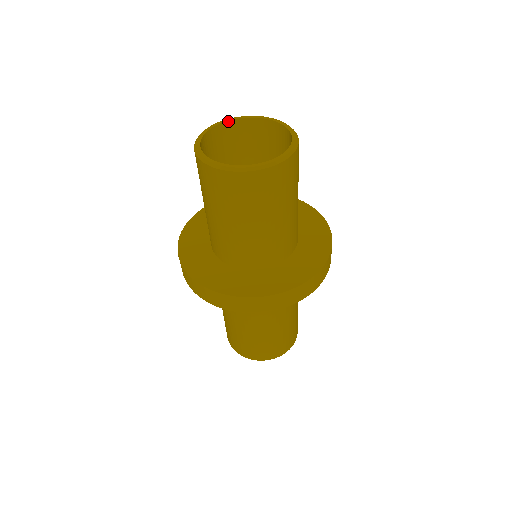
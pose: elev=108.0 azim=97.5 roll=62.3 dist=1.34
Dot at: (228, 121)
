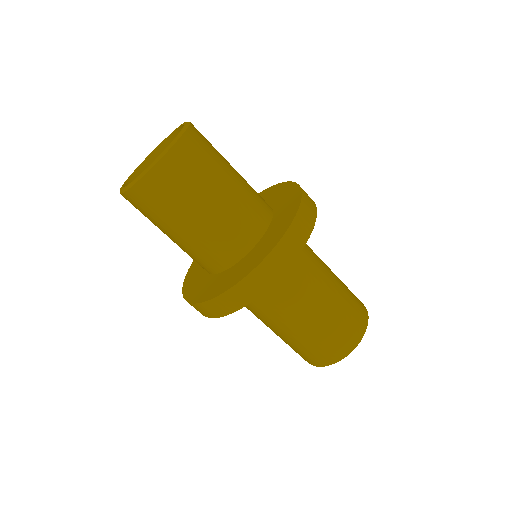
Dot at: (129, 178)
